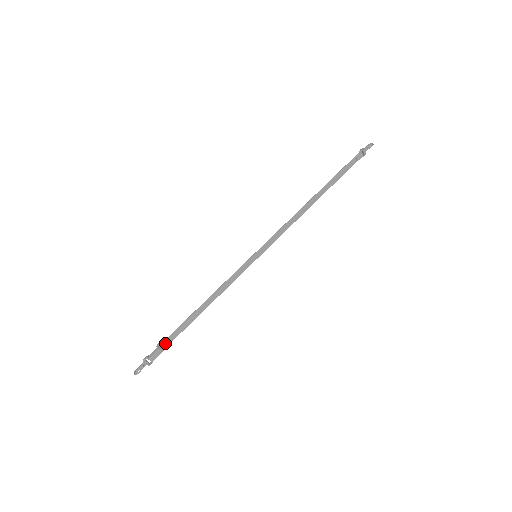
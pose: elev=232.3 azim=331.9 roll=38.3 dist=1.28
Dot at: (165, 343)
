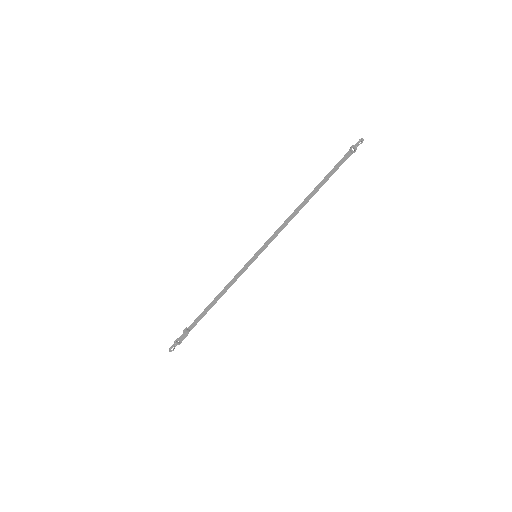
Dot at: (189, 329)
